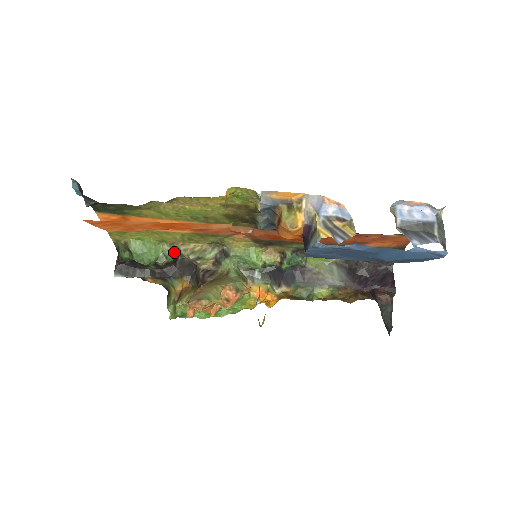
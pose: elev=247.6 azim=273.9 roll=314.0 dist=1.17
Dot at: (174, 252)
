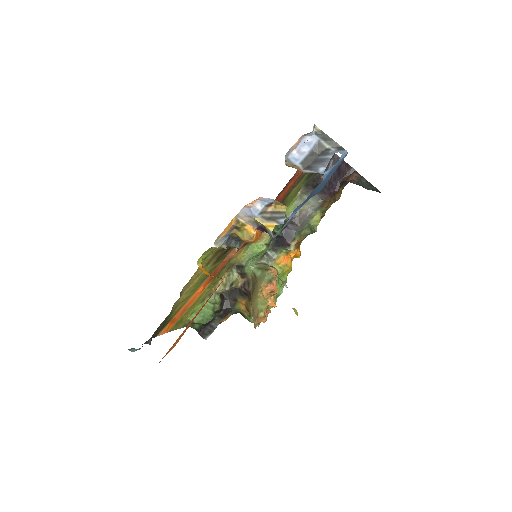
Dot at: (216, 296)
